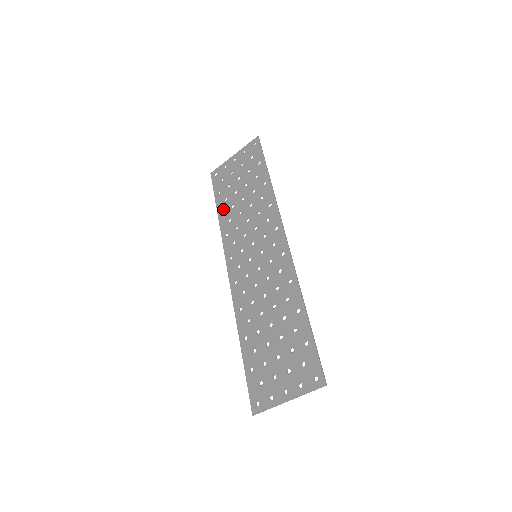
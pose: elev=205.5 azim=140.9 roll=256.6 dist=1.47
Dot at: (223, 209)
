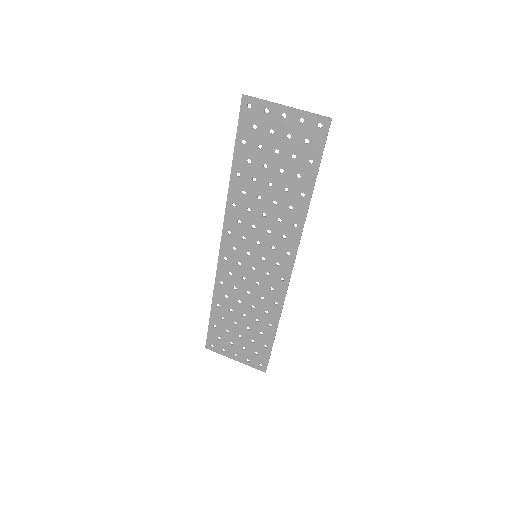
Dot at: (241, 171)
